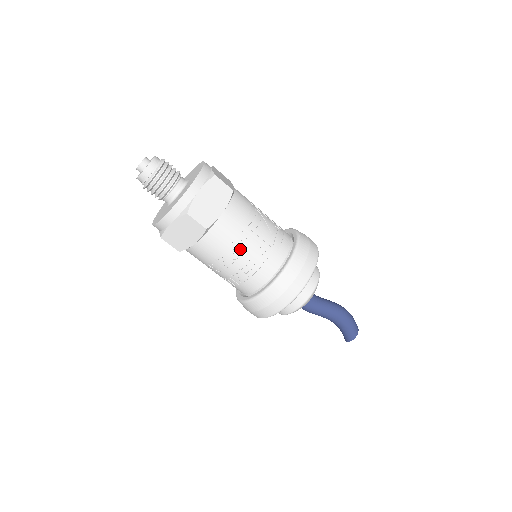
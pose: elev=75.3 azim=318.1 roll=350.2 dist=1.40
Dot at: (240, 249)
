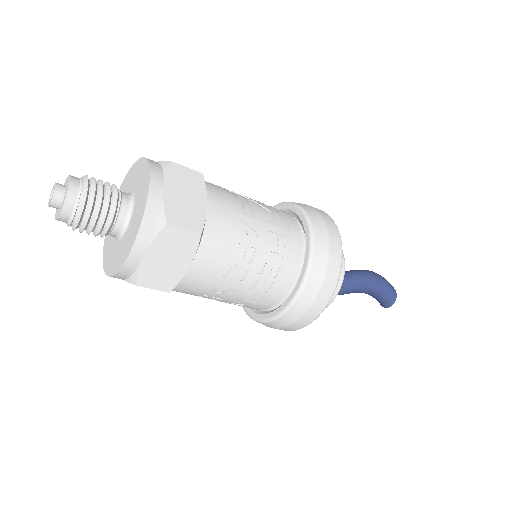
Dot at: (250, 245)
